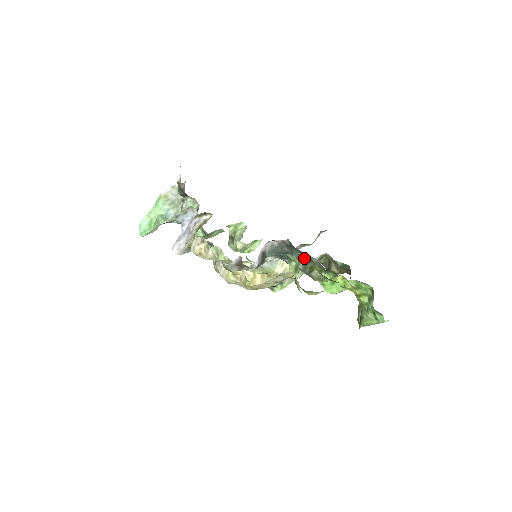
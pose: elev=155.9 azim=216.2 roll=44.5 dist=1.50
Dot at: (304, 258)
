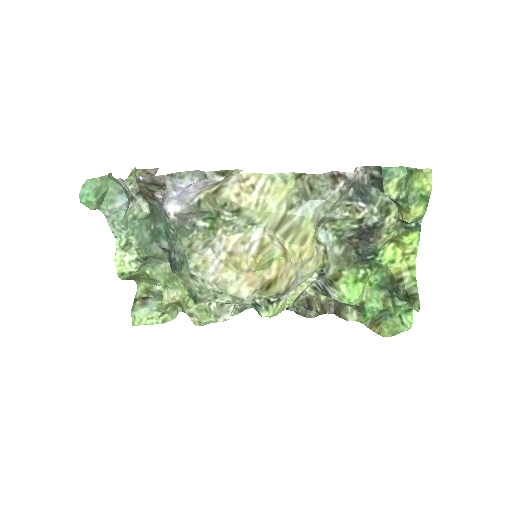
Dot at: (379, 200)
